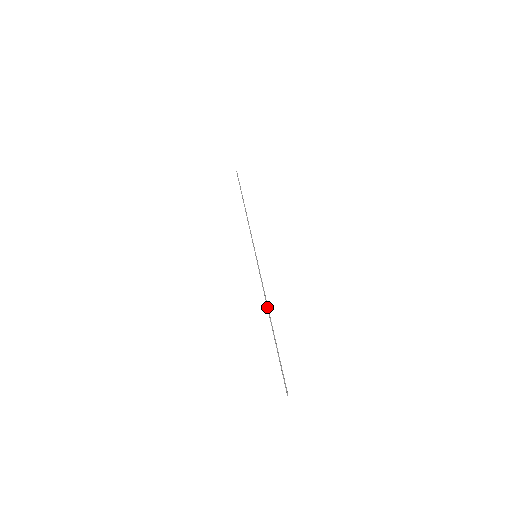
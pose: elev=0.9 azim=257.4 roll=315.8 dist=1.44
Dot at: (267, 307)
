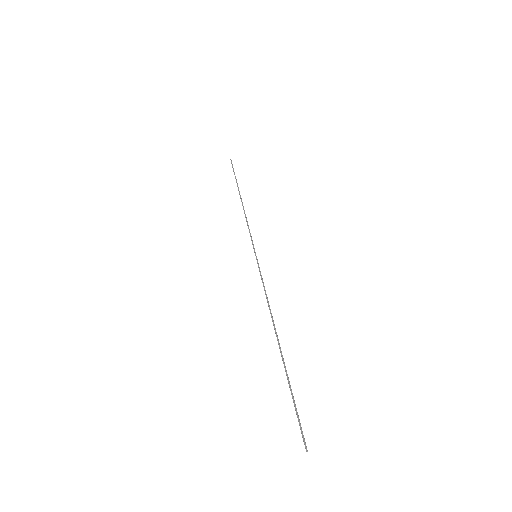
Dot at: (272, 321)
